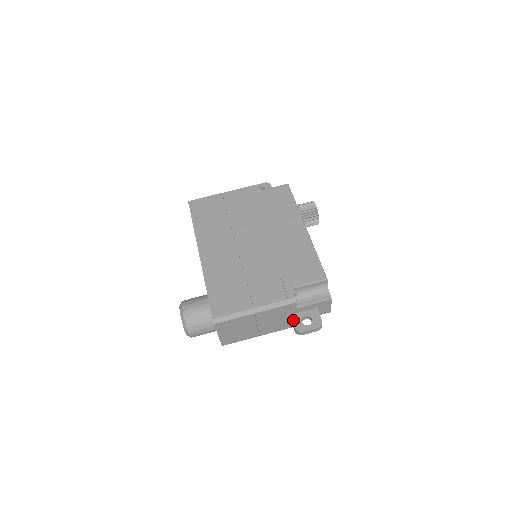
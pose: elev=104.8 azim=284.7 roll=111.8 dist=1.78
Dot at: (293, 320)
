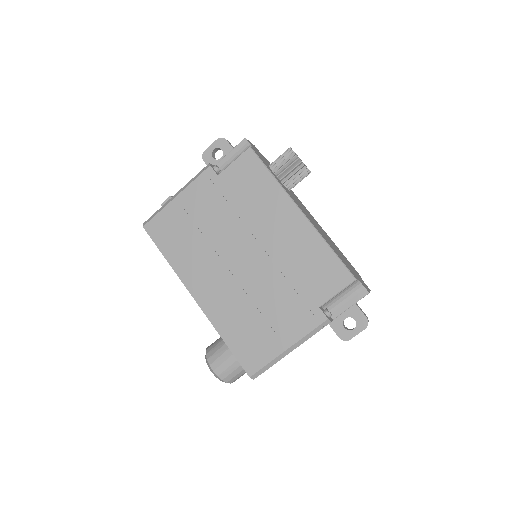
Dot at: (334, 329)
